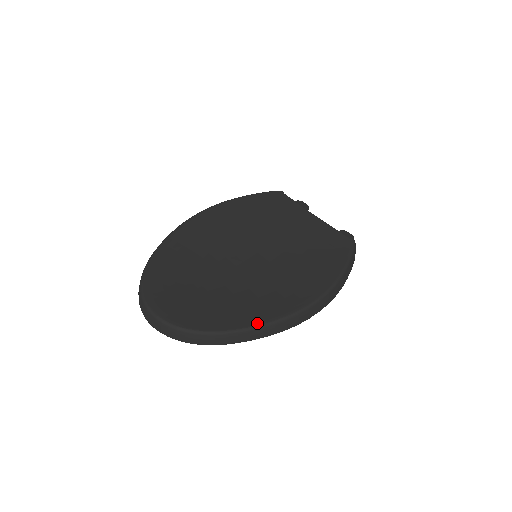
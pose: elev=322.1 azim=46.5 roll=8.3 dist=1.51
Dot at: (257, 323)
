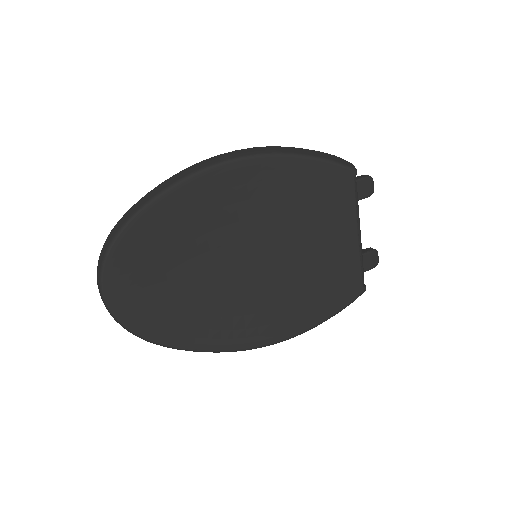
Dot at: (201, 349)
